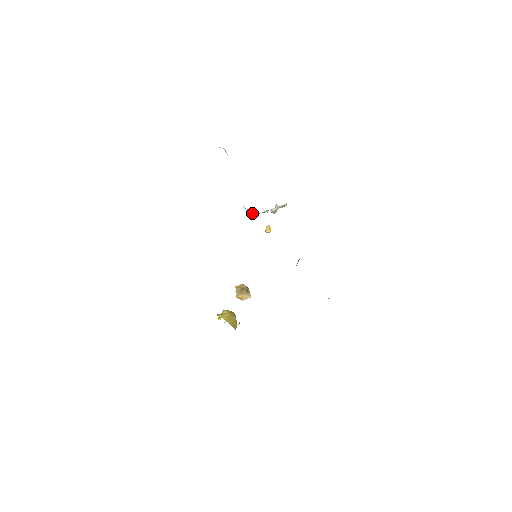
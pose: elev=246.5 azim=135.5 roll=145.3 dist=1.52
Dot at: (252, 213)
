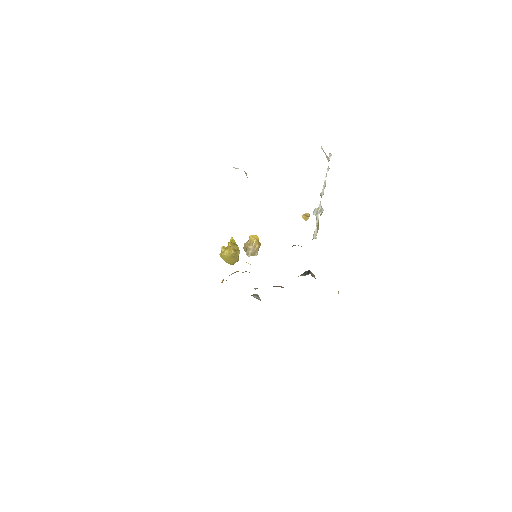
Dot at: (328, 157)
